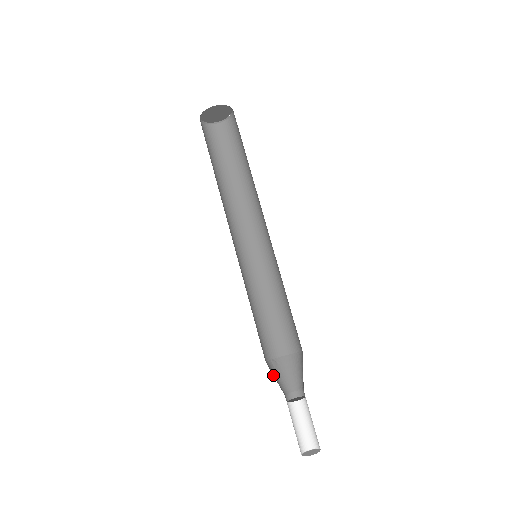
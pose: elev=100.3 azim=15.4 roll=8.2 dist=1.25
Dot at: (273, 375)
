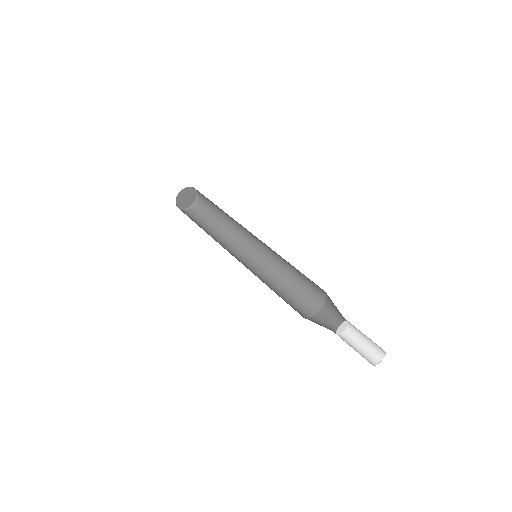
Dot at: occluded
